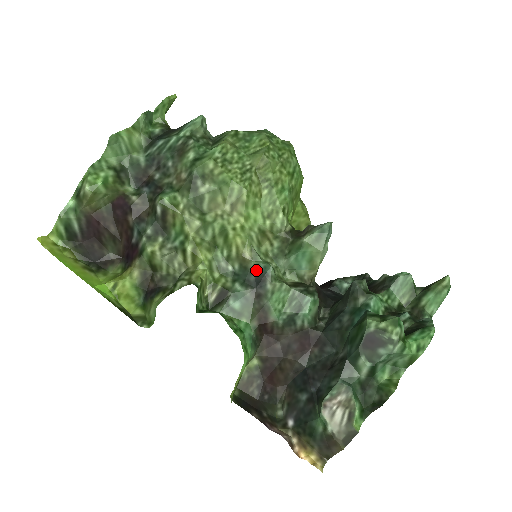
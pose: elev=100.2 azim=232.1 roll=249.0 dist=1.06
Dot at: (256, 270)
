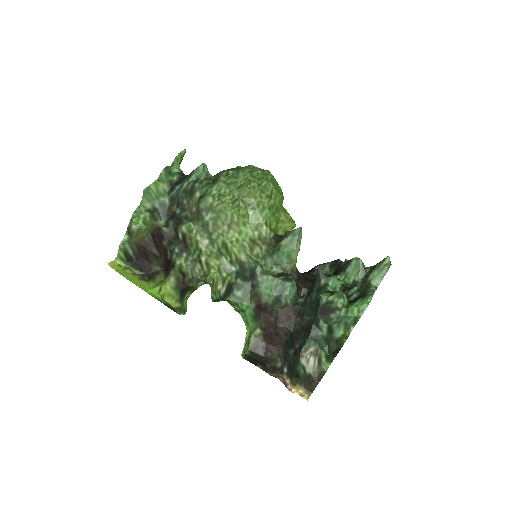
Dot at: (250, 268)
